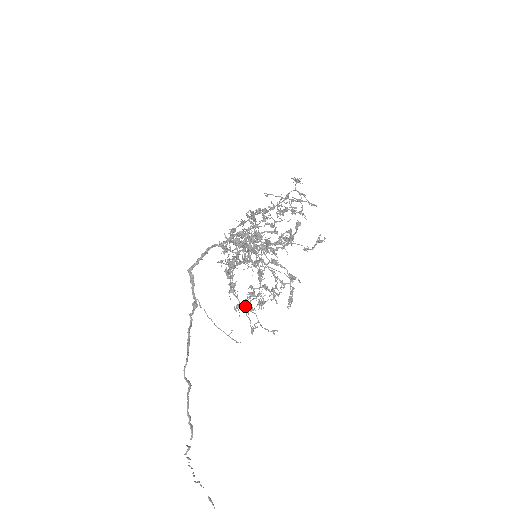
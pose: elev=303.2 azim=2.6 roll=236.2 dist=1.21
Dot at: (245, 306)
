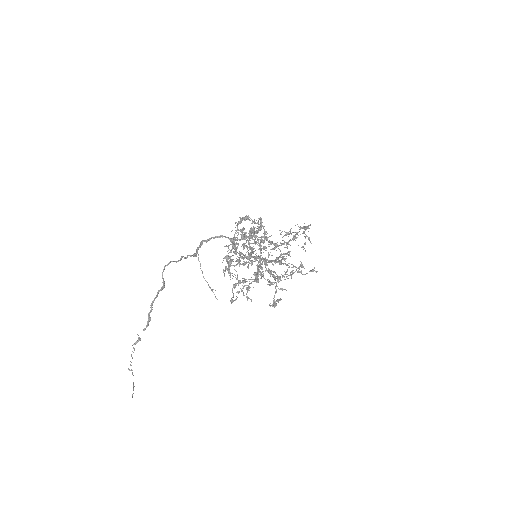
Dot at: (234, 284)
